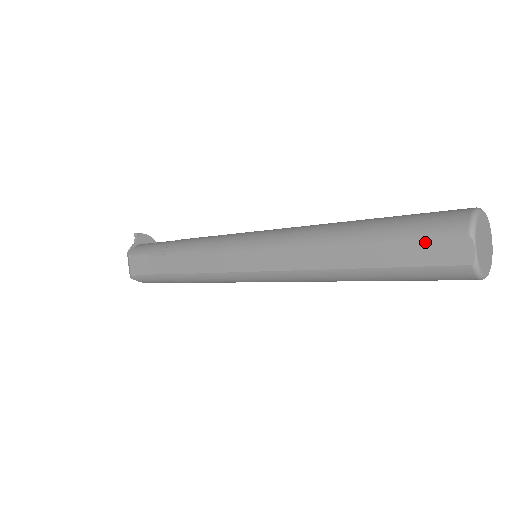
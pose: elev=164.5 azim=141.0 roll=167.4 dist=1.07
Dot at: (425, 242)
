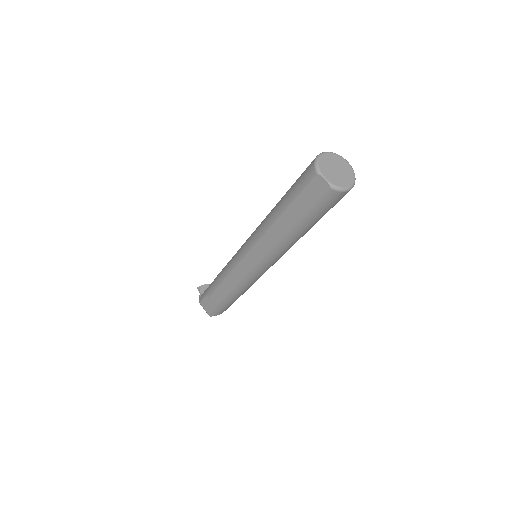
Dot at: (305, 191)
